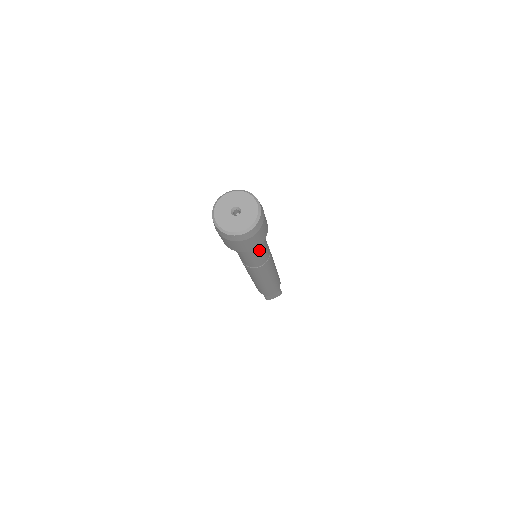
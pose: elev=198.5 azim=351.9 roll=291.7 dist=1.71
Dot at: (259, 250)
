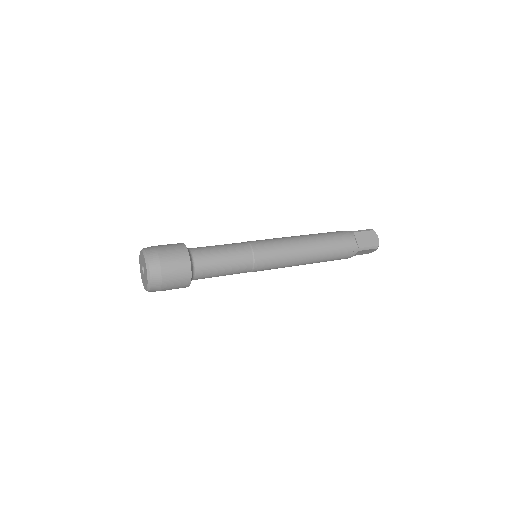
Dot at: (214, 274)
